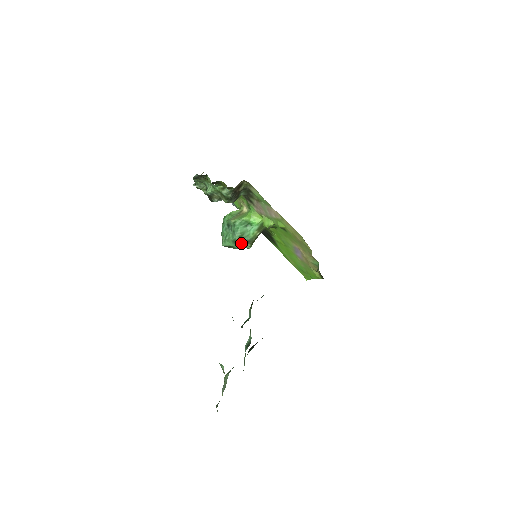
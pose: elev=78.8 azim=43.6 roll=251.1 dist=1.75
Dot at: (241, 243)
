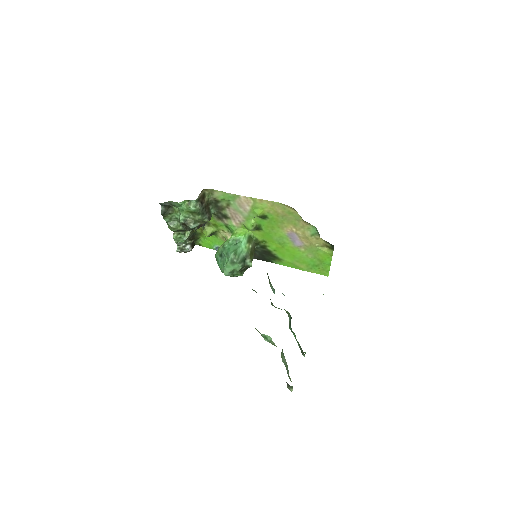
Dot at: (239, 260)
